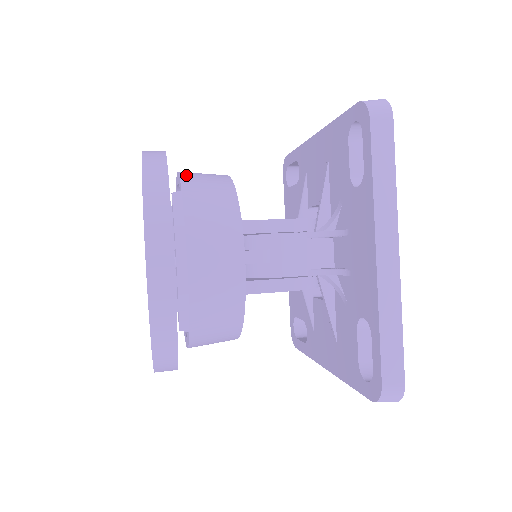
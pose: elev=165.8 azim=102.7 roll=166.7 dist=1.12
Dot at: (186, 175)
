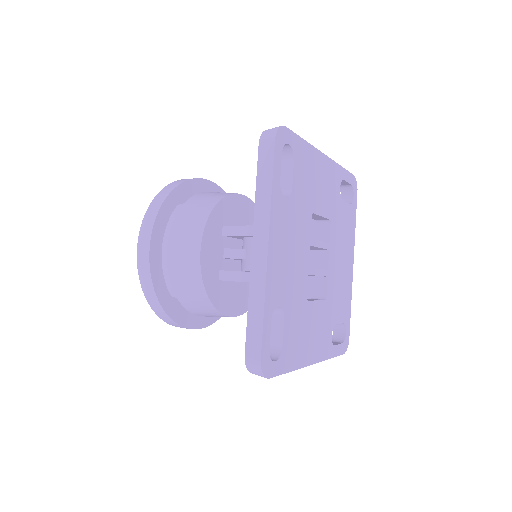
Dot at: (201, 194)
